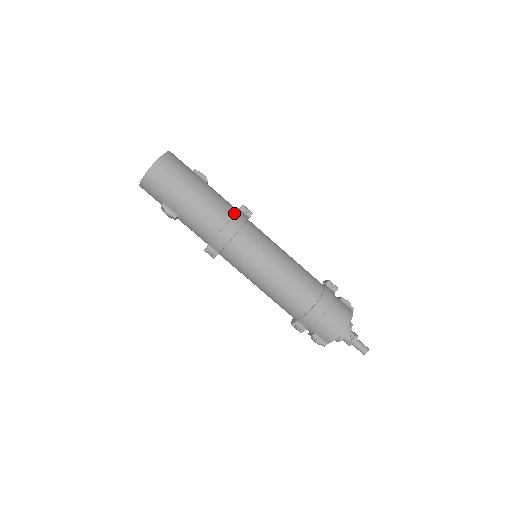
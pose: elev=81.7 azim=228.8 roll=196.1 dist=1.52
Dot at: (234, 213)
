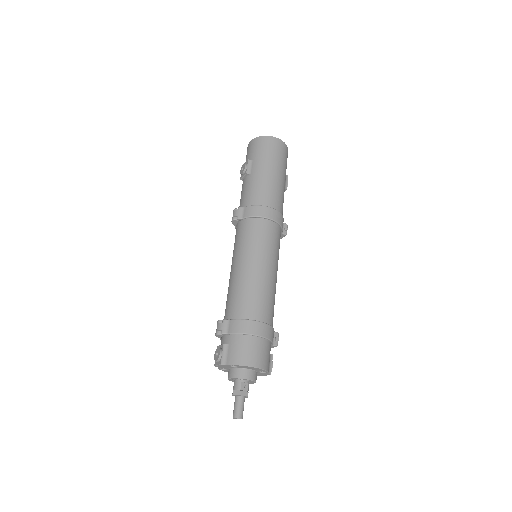
Dot at: (281, 215)
